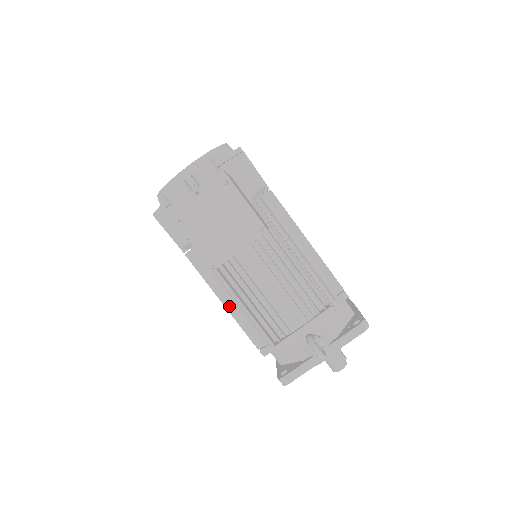
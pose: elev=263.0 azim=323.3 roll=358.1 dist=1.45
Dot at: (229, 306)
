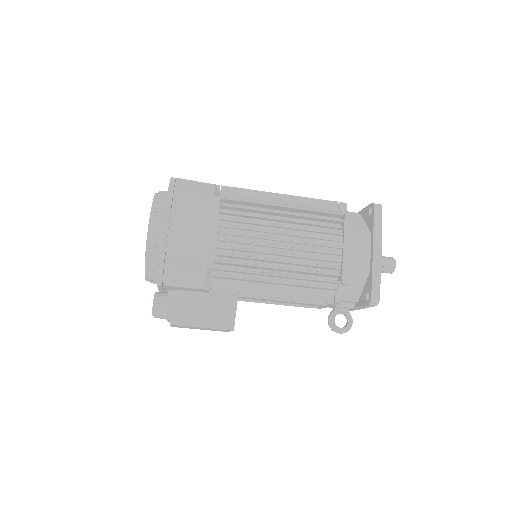
Dot at: occluded
